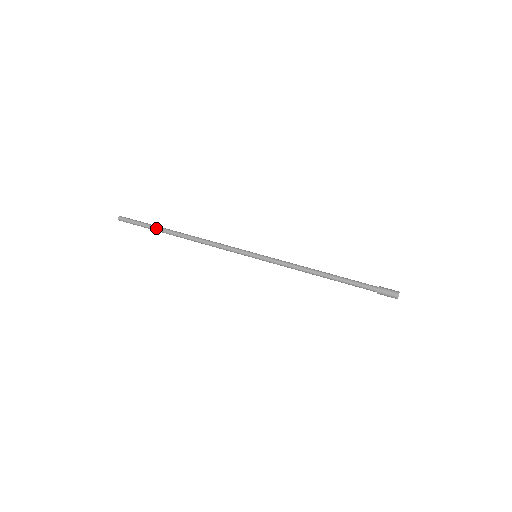
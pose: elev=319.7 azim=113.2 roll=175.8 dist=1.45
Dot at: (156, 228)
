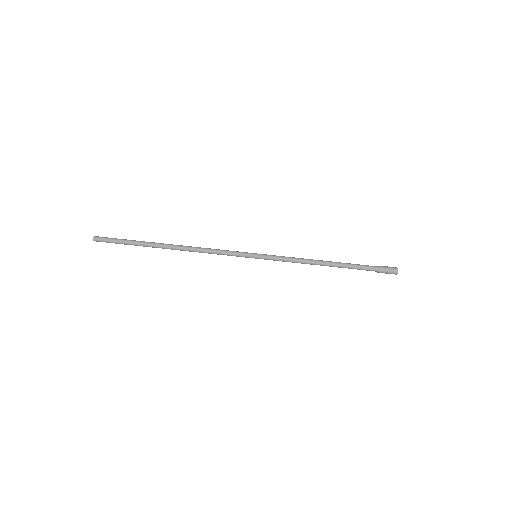
Dot at: occluded
